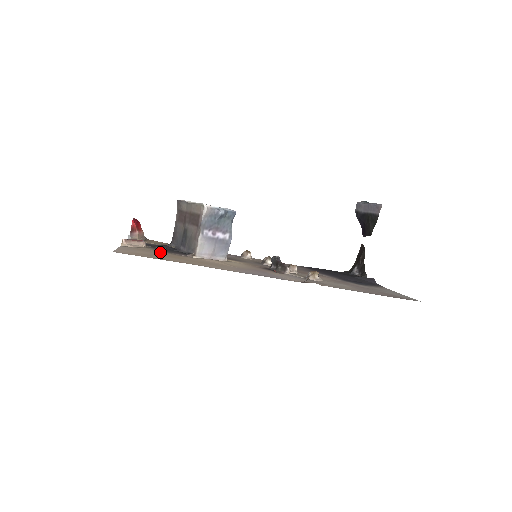
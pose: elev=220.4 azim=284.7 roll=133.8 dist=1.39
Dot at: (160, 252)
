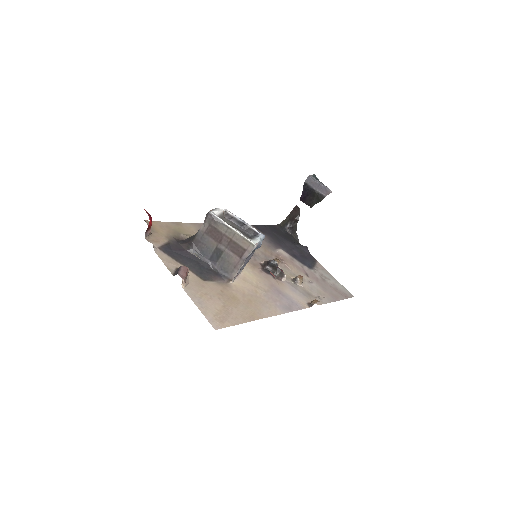
Dot at: (211, 286)
